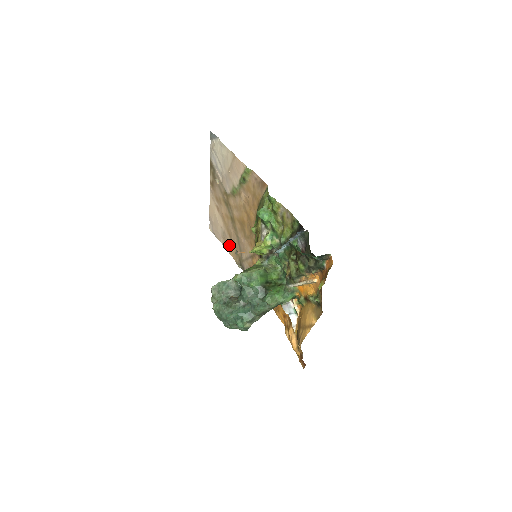
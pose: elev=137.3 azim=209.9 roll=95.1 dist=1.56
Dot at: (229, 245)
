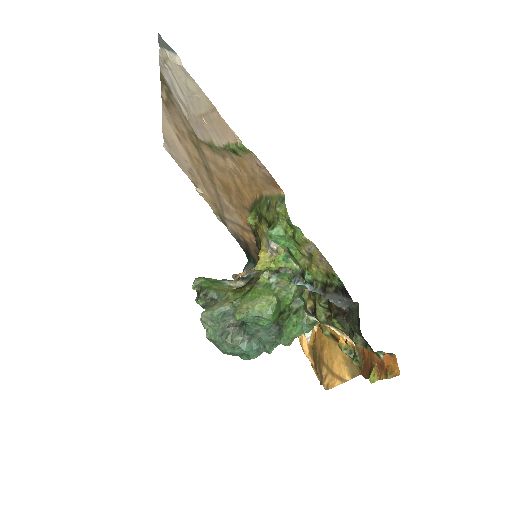
Dot at: (201, 187)
